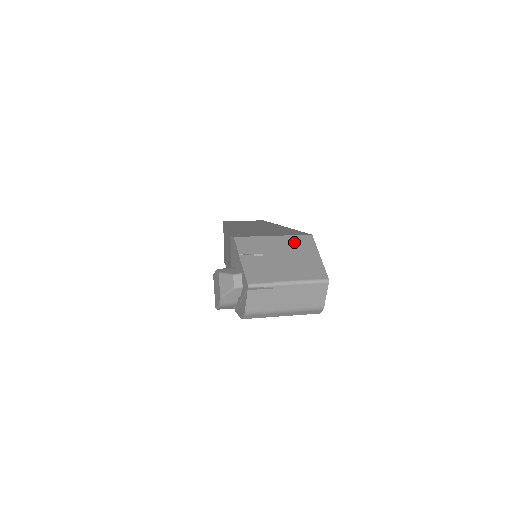
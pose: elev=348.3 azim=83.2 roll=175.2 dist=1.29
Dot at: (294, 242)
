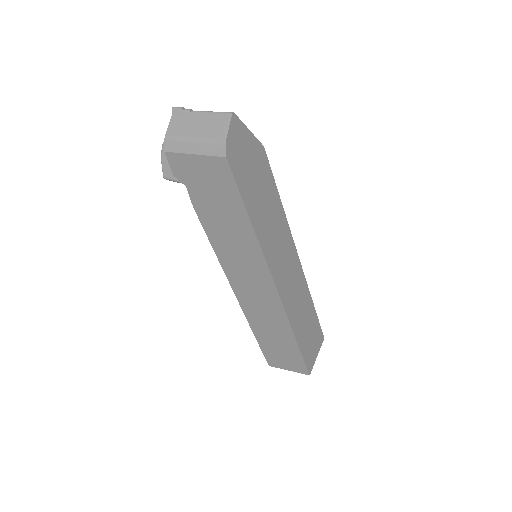
Dot at: occluded
